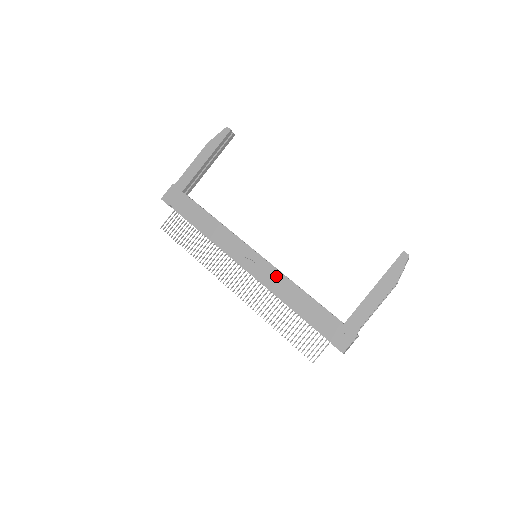
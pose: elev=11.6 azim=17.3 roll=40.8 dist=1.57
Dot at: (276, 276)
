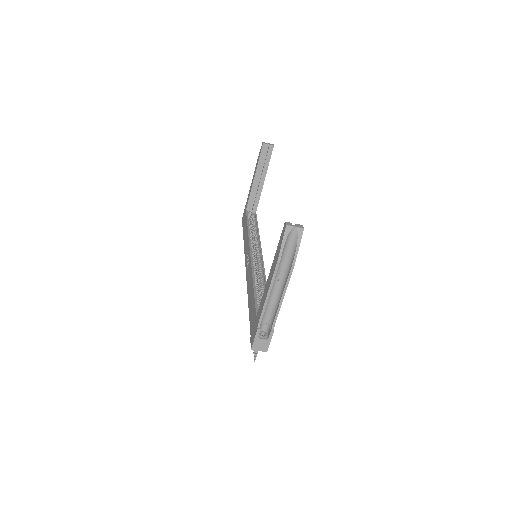
Dot at: (250, 272)
